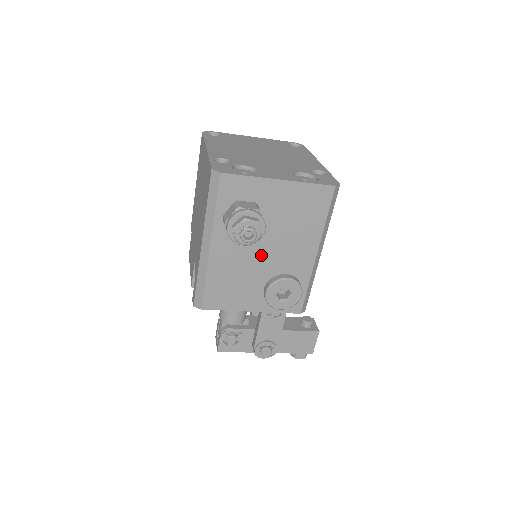
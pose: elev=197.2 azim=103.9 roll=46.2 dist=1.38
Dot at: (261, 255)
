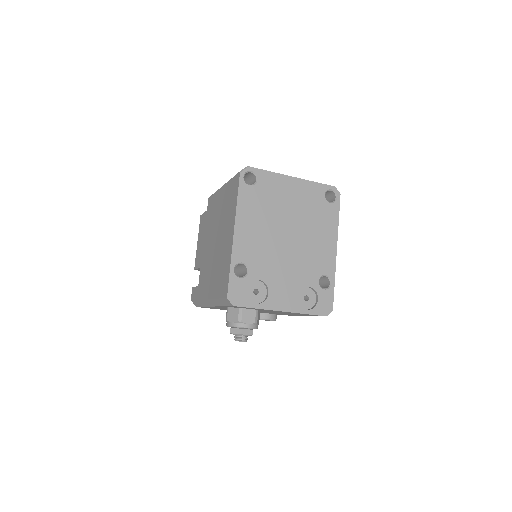
Dot at: occluded
